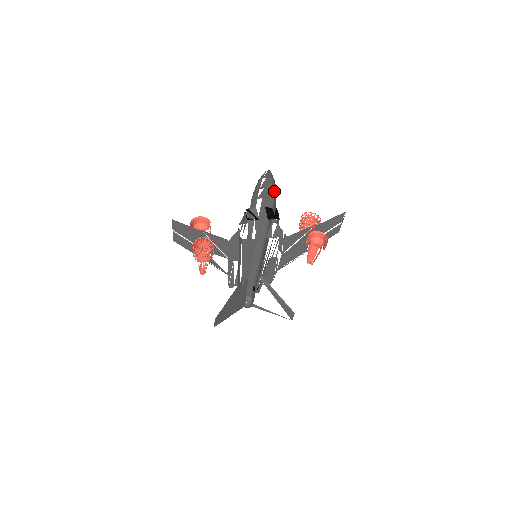
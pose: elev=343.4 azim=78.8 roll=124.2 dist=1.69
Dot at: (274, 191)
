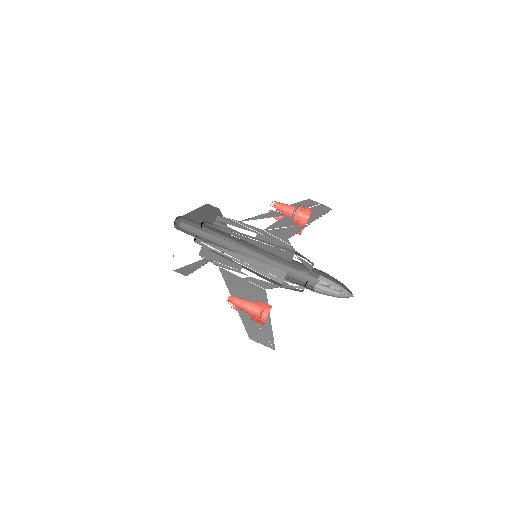
Dot at: (332, 277)
